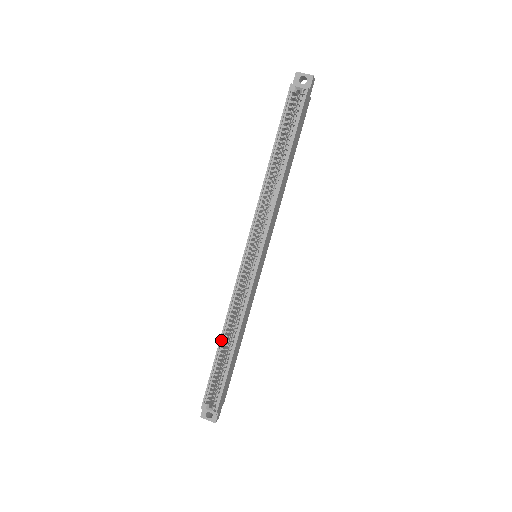
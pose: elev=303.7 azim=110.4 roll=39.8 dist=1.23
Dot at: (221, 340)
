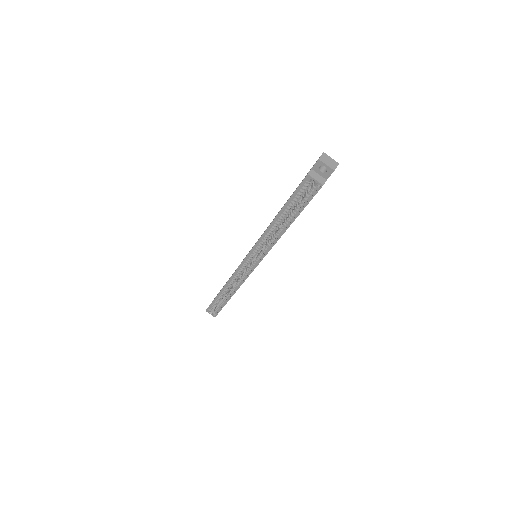
Dot at: (222, 290)
